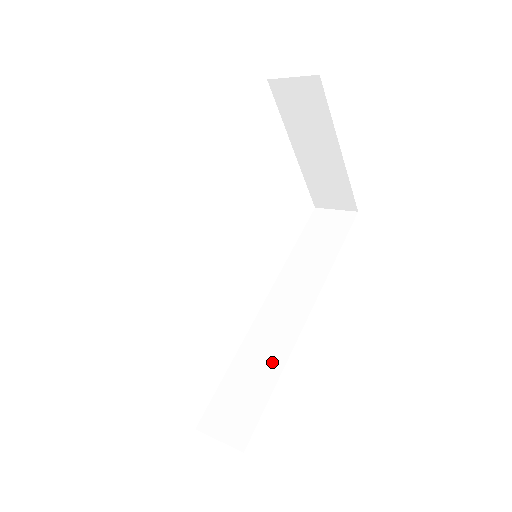
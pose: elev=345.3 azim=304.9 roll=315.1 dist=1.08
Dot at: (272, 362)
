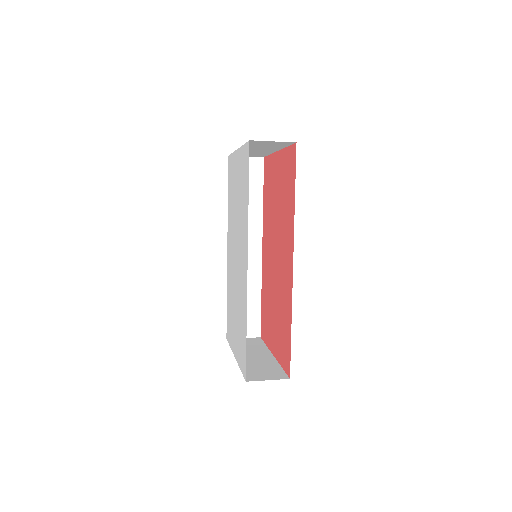
Dot at: (253, 287)
